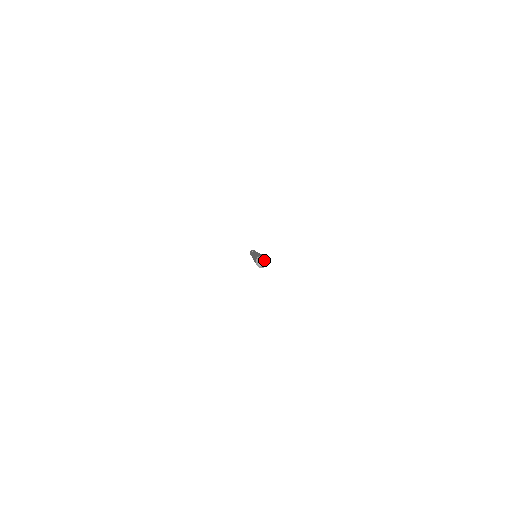
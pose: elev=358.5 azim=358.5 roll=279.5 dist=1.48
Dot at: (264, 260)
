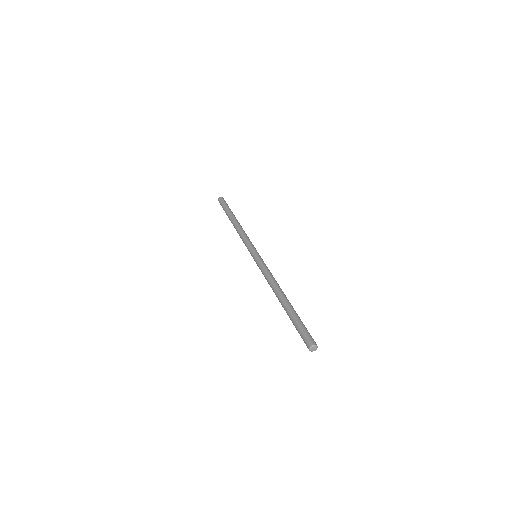
Dot at: (315, 348)
